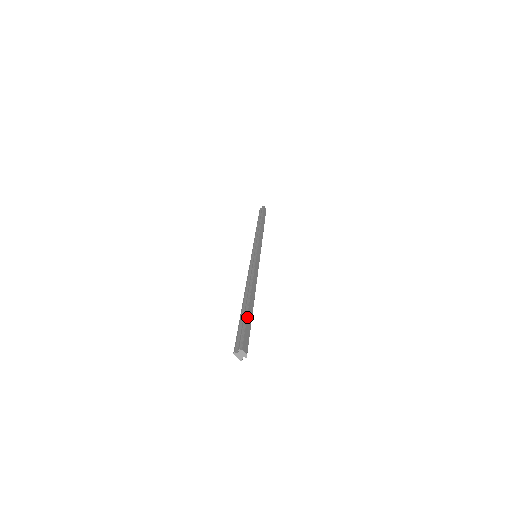
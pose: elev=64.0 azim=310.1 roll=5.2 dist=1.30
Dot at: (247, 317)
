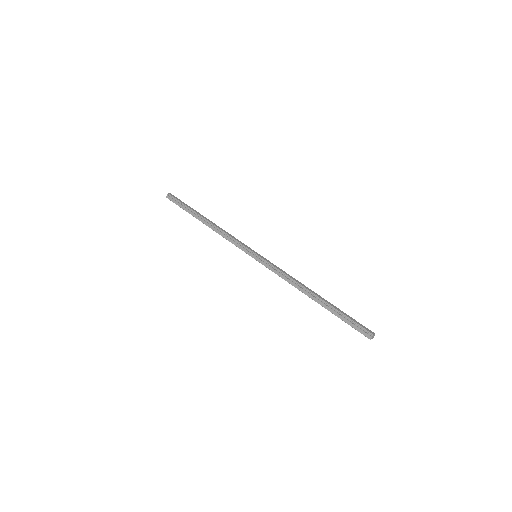
Dot at: (341, 313)
